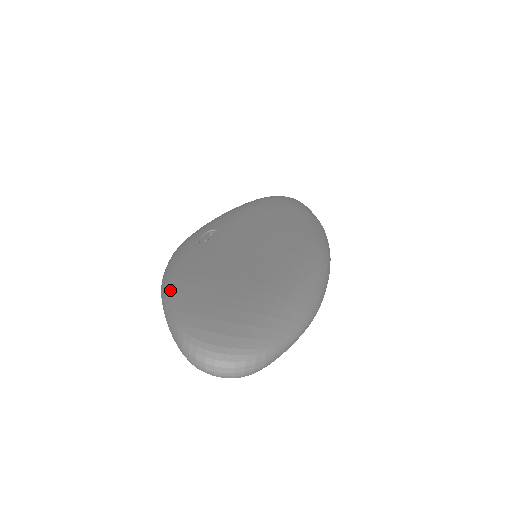
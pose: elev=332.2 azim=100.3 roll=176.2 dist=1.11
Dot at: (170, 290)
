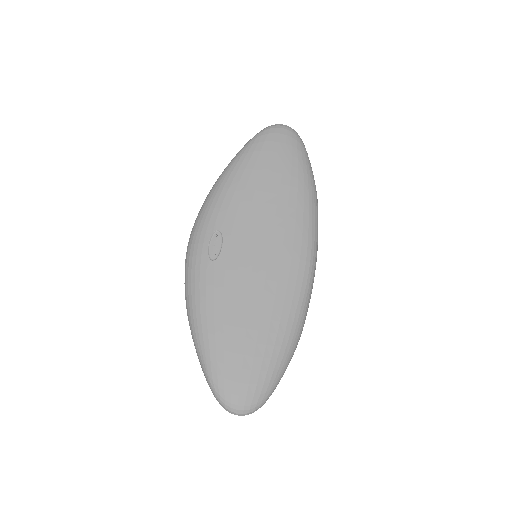
Dot at: (197, 334)
